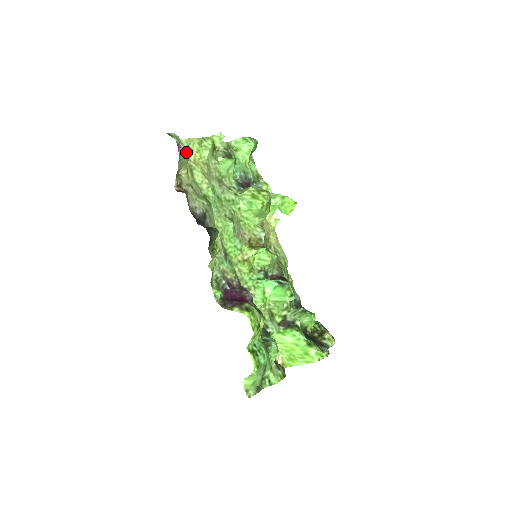
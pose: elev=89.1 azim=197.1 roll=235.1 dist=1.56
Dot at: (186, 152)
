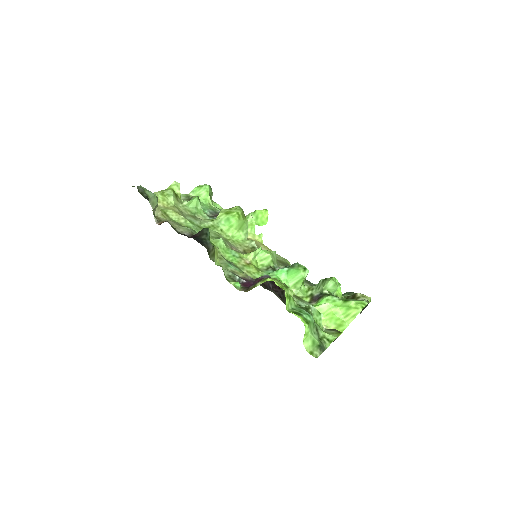
Dot at: (152, 193)
